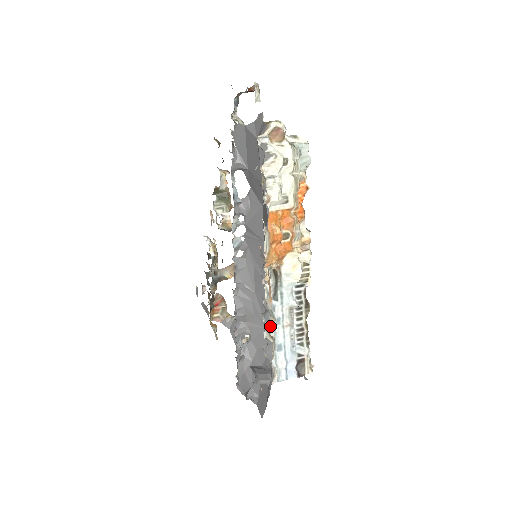
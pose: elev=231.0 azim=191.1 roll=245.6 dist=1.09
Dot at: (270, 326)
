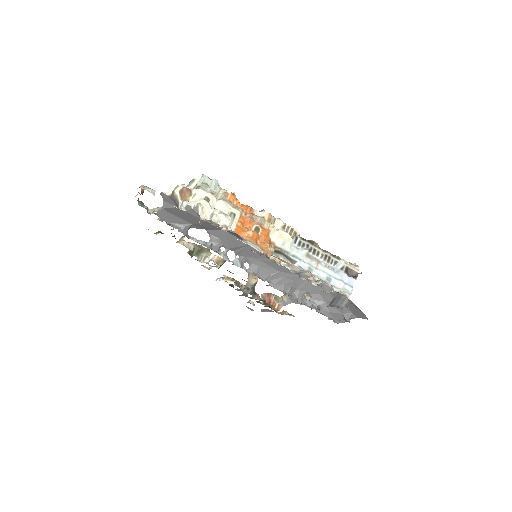
Dot at: (310, 277)
